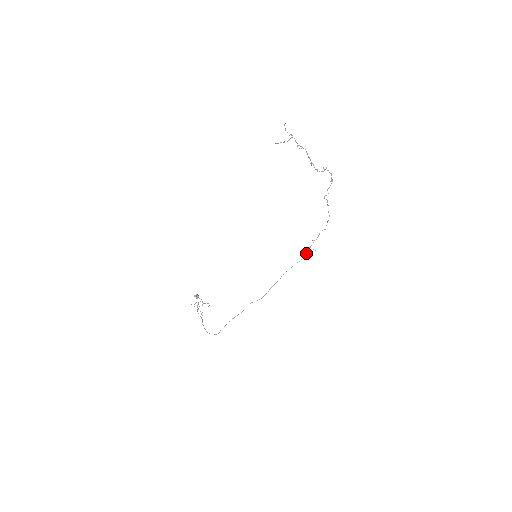
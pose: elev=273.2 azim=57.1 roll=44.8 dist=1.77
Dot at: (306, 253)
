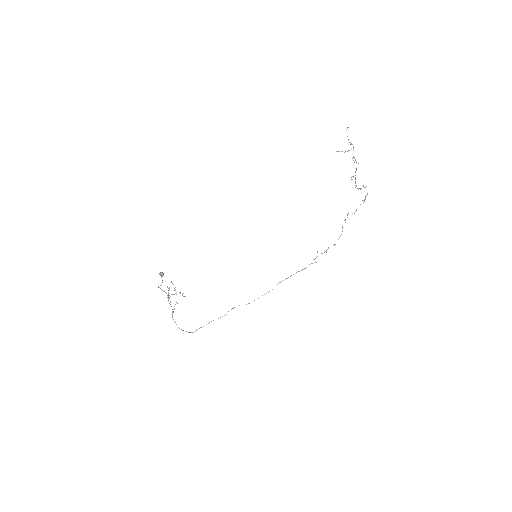
Dot at: occluded
